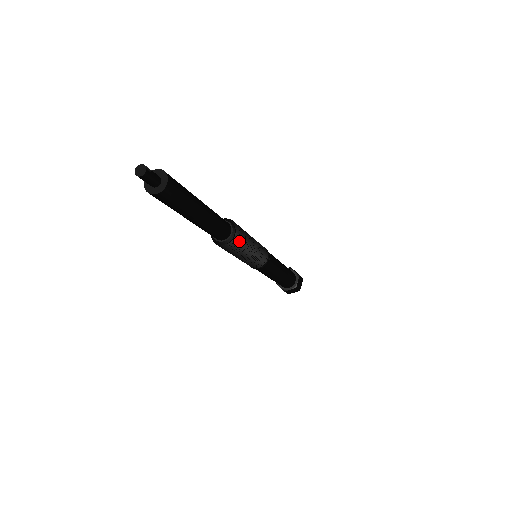
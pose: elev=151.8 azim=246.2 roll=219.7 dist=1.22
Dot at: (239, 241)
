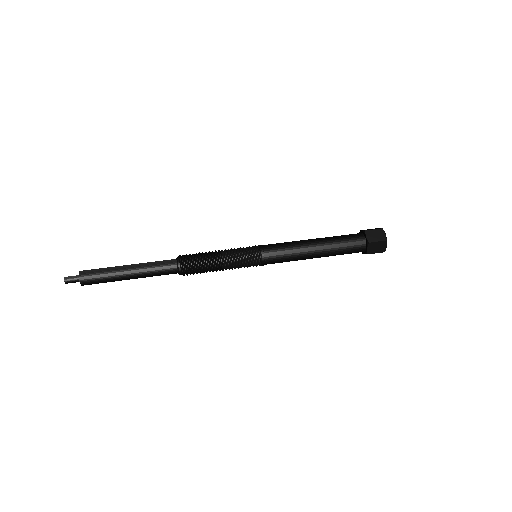
Dot at: (192, 271)
